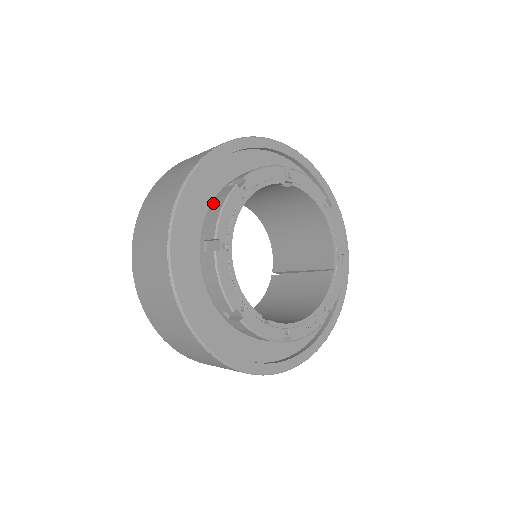
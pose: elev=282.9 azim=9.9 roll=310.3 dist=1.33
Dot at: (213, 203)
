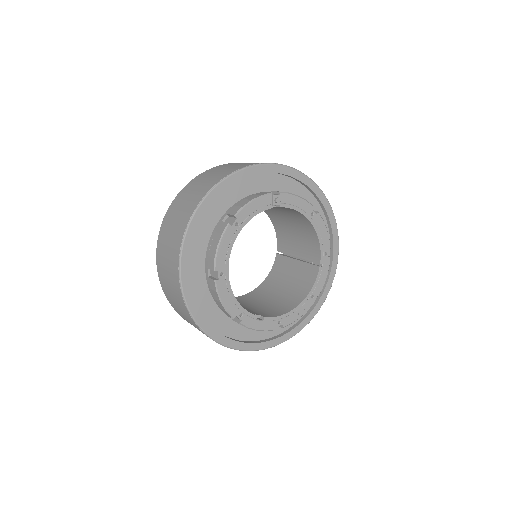
Dot at: (213, 235)
